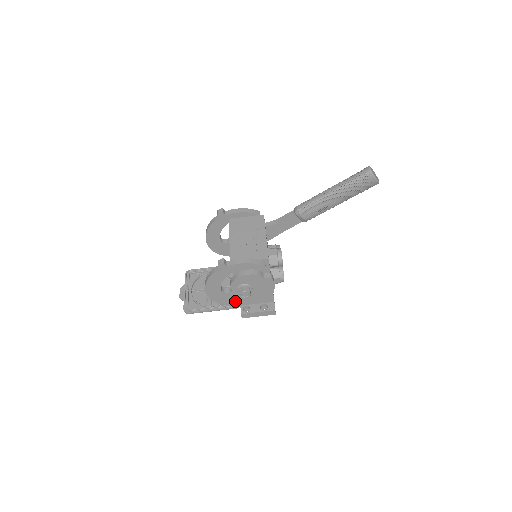
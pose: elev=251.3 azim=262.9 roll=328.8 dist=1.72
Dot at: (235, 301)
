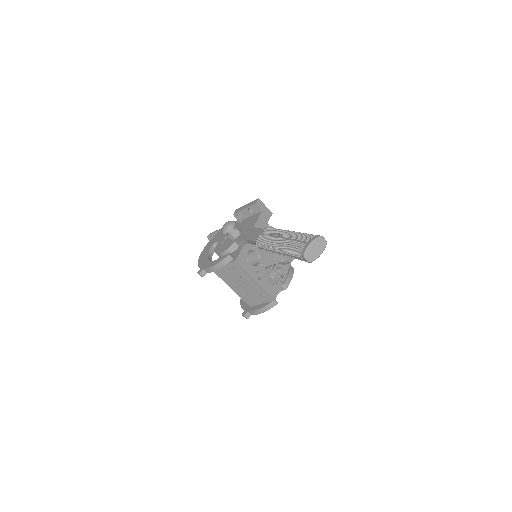
Dot at: occluded
